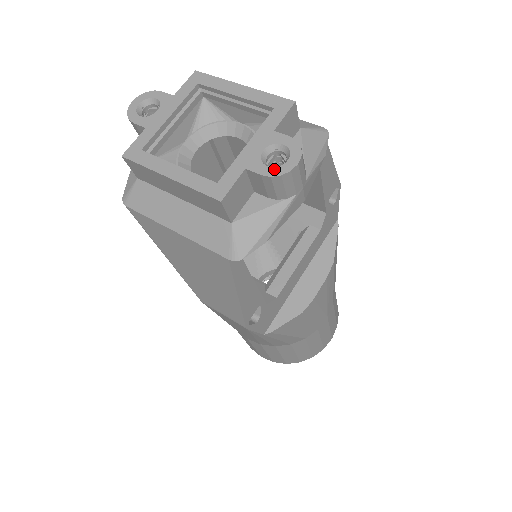
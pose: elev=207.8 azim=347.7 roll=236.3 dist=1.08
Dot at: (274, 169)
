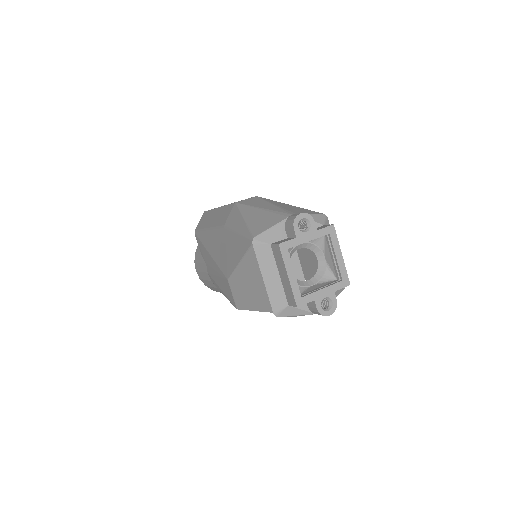
Dot at: (322, 310)
